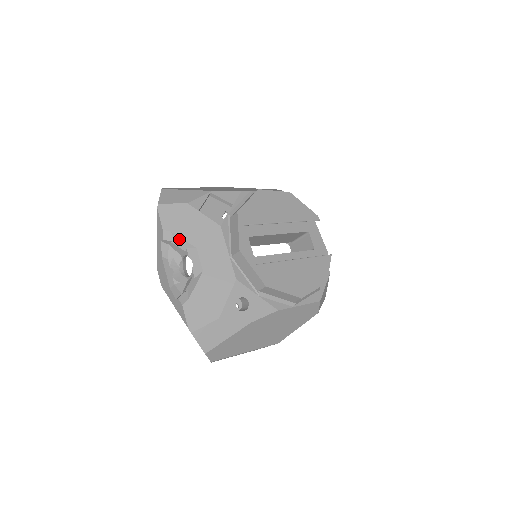
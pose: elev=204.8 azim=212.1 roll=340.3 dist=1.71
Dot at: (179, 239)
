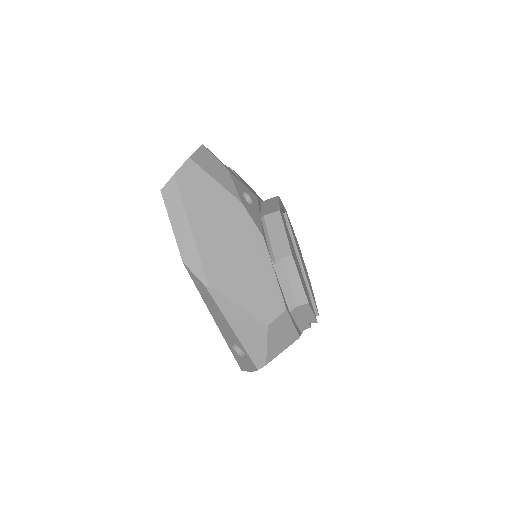
Dot at: occluded
